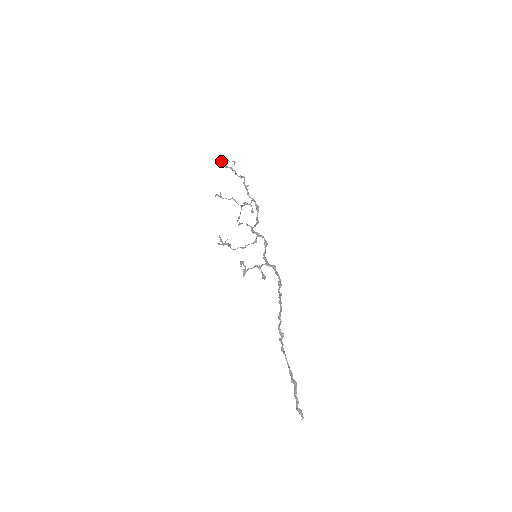
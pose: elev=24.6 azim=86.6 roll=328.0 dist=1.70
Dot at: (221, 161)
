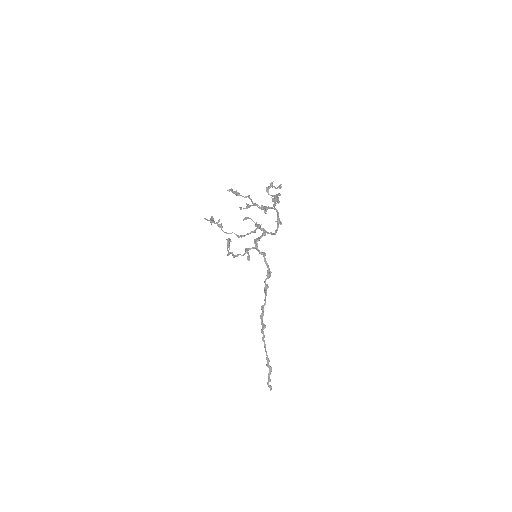
Dot at: occluded
